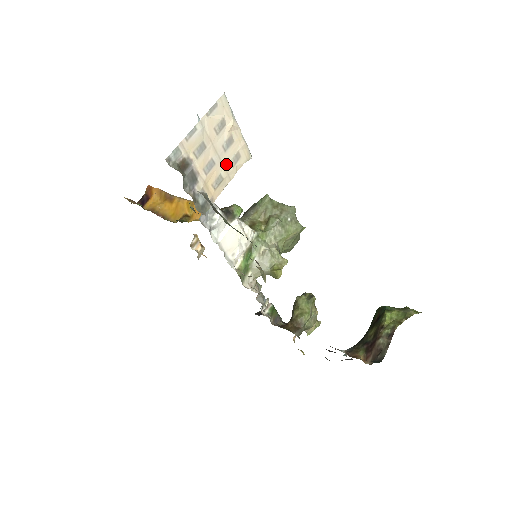
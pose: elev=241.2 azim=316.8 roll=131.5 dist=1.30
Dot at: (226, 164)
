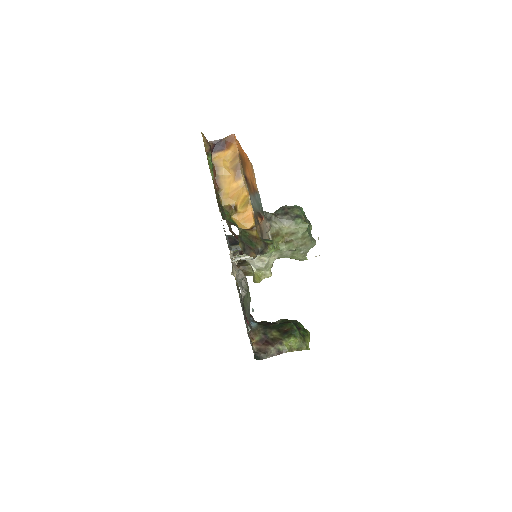
Dot at: occluded
